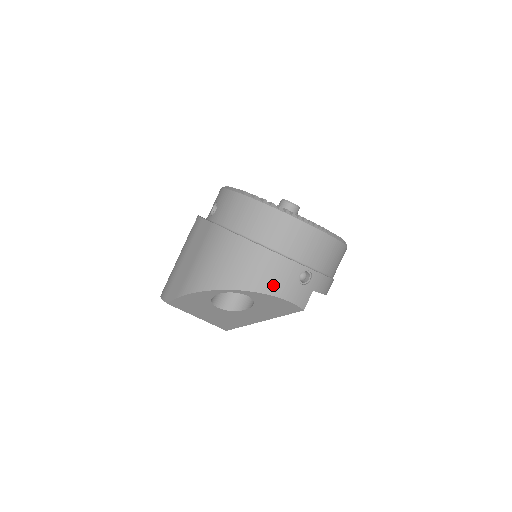
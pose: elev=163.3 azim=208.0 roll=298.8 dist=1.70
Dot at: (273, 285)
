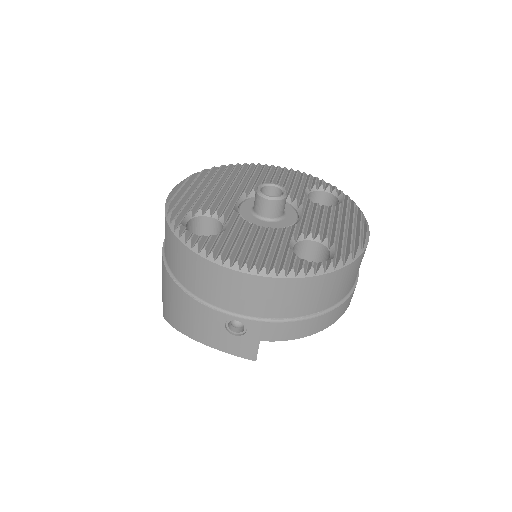
Dot at: (198, 332)
